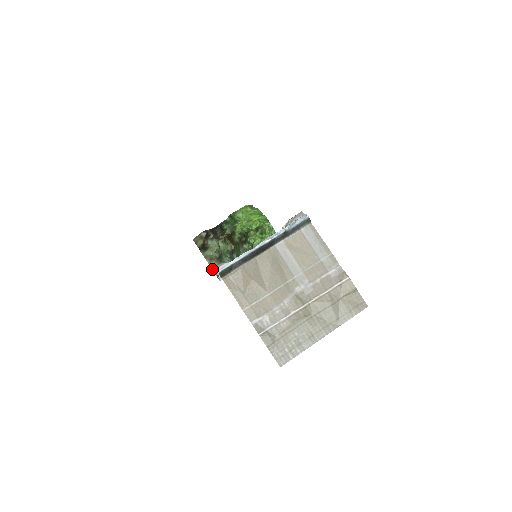
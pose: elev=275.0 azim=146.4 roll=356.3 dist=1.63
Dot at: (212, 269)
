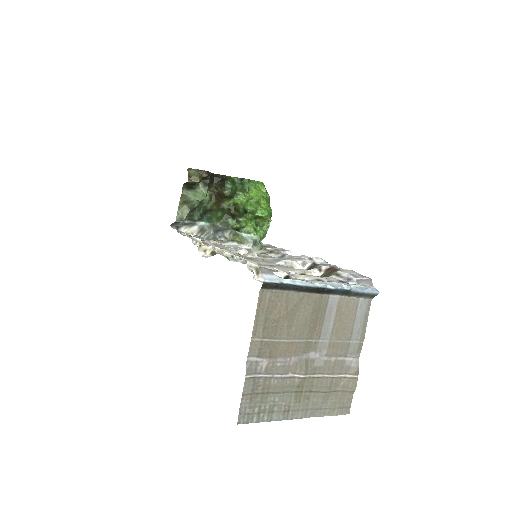
Dot at: (177, 212)
